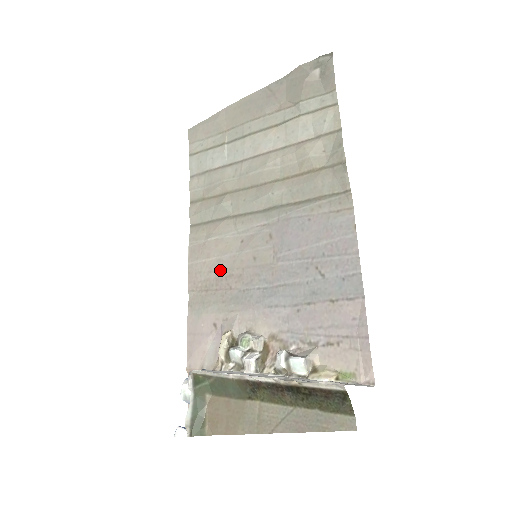
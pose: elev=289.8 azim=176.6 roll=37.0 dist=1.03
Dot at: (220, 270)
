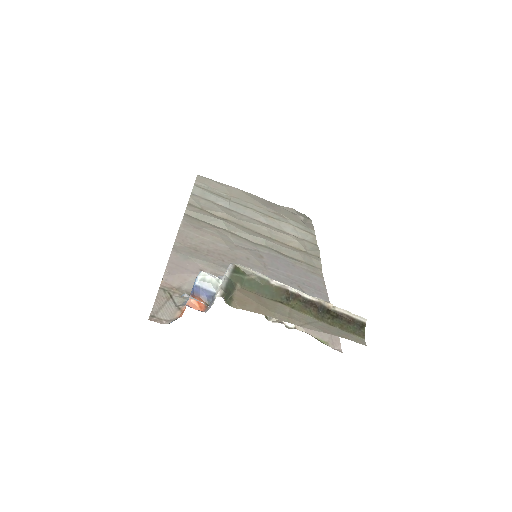
Dot at: (213, 248)
